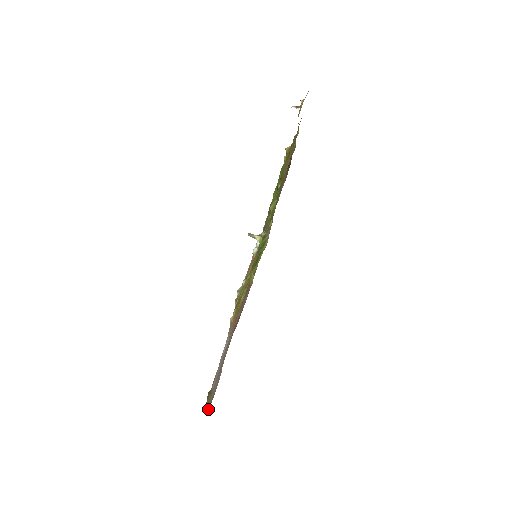
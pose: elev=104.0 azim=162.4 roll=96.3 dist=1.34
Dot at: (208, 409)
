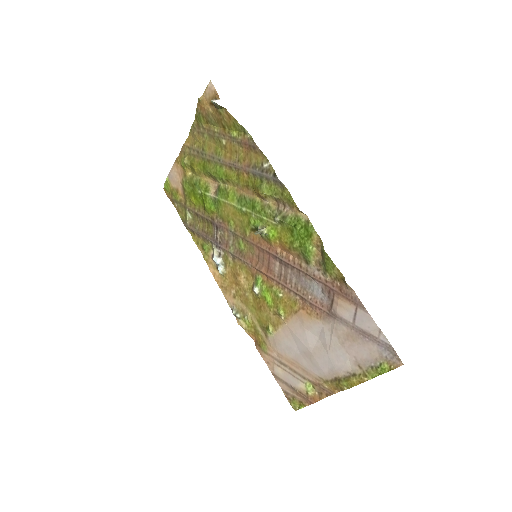
Dot at: (399, 364)
